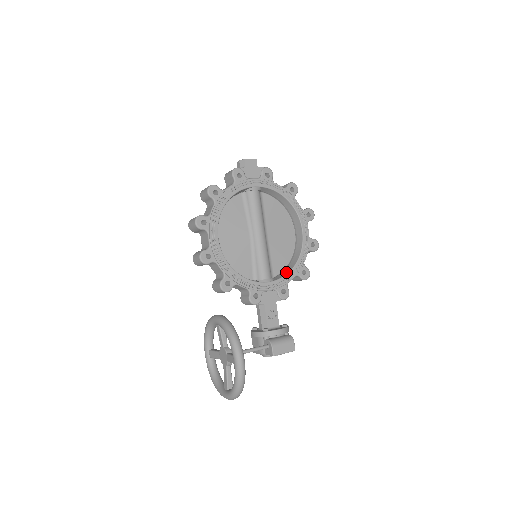
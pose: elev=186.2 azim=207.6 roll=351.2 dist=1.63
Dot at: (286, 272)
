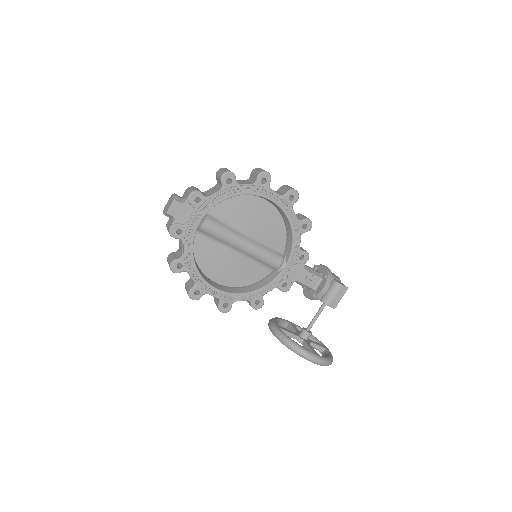
Dot at: (290, 243)
